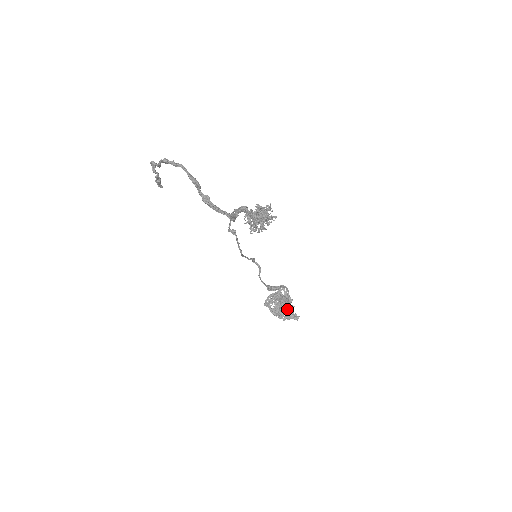
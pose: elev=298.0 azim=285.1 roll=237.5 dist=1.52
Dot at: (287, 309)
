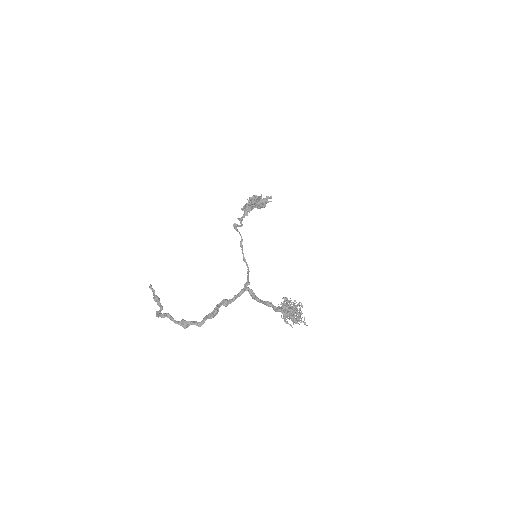
Dot at: occluded
